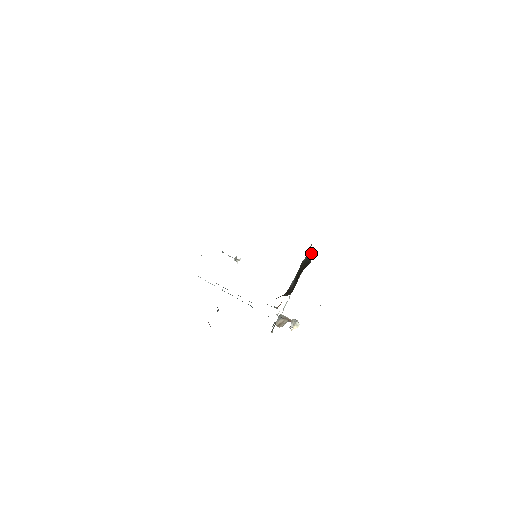
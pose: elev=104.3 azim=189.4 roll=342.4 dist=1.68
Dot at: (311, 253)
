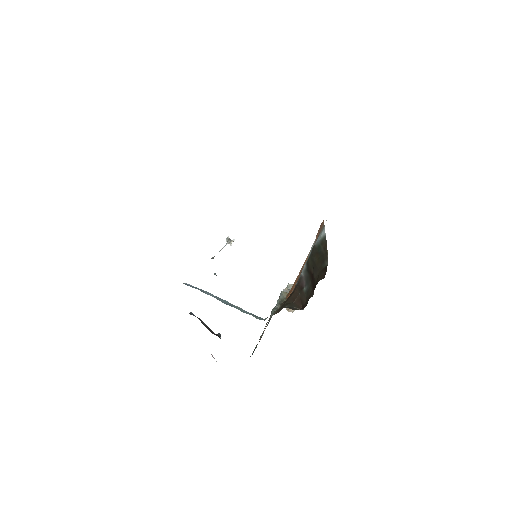
Dot at: (325, 239)
